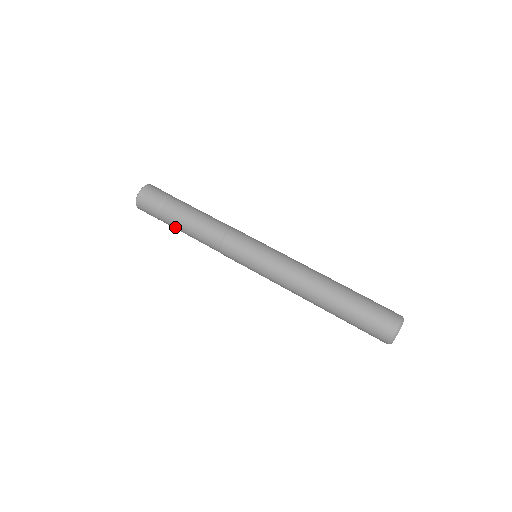
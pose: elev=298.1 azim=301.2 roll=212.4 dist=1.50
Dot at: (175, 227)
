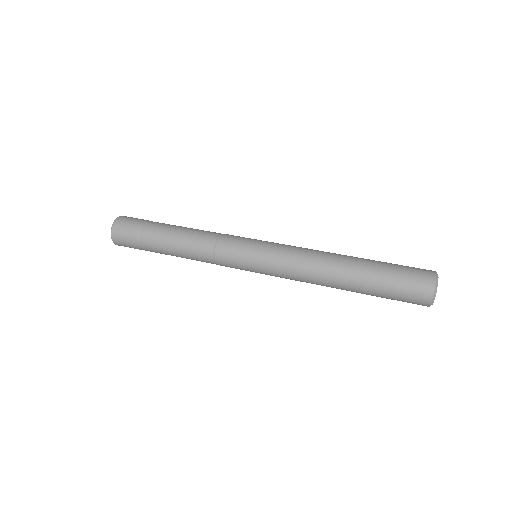
Dot at: (160, 252)
